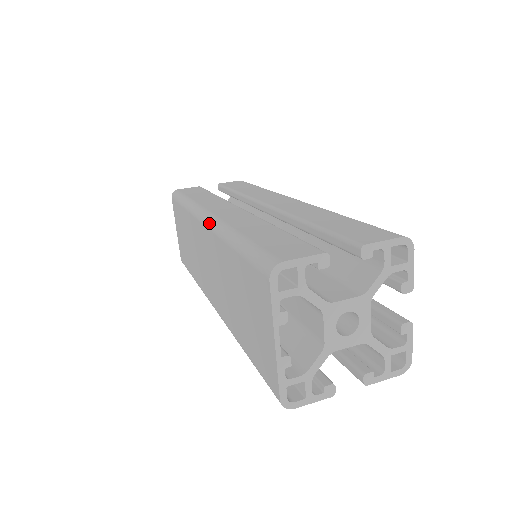
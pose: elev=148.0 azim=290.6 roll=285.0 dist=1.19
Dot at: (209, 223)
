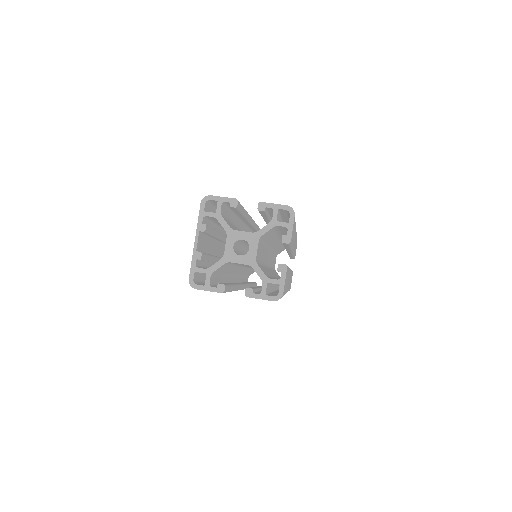
Dot at: occluded
